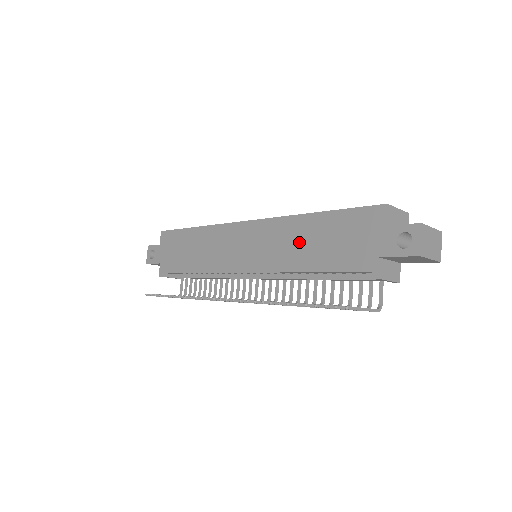
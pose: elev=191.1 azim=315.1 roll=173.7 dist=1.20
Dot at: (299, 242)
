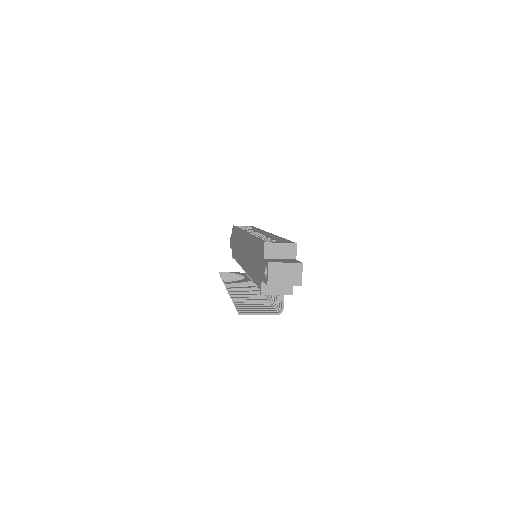
Dot at: (251, 256)
